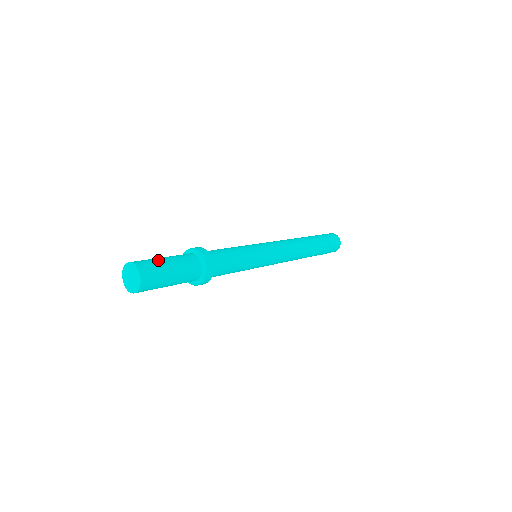
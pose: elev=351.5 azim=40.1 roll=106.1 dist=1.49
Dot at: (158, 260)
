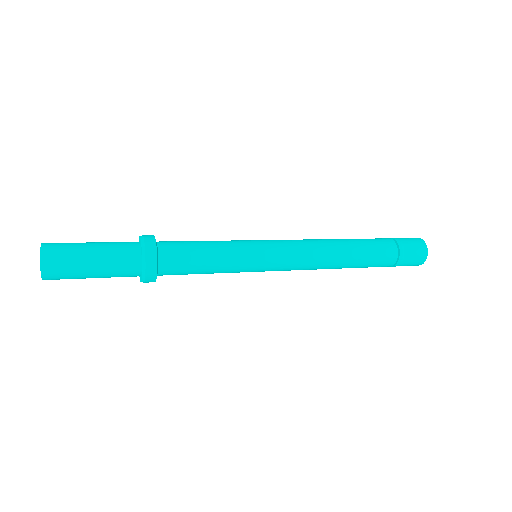
Dot at: (78, 258)
